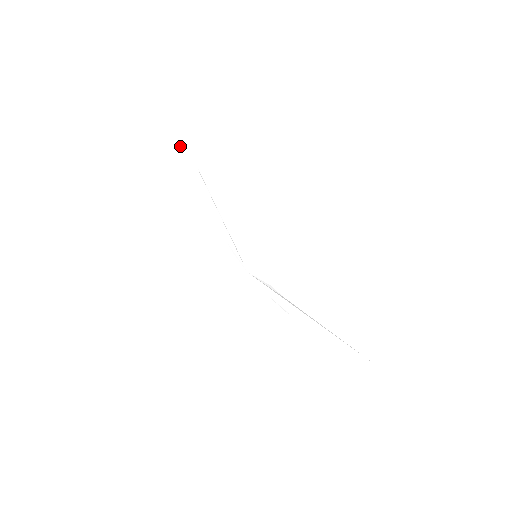
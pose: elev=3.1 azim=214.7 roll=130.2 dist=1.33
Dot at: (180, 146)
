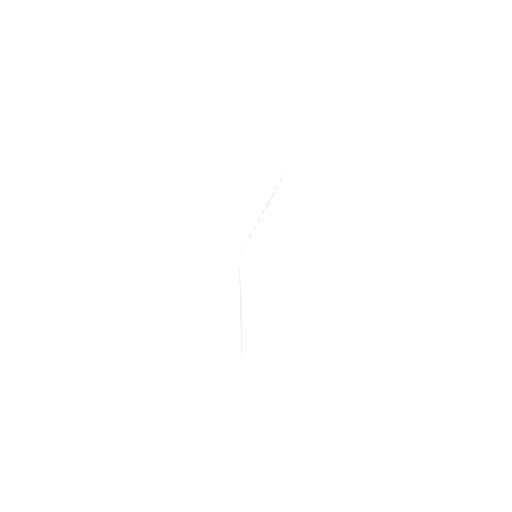
Dot at: (298, 133)
